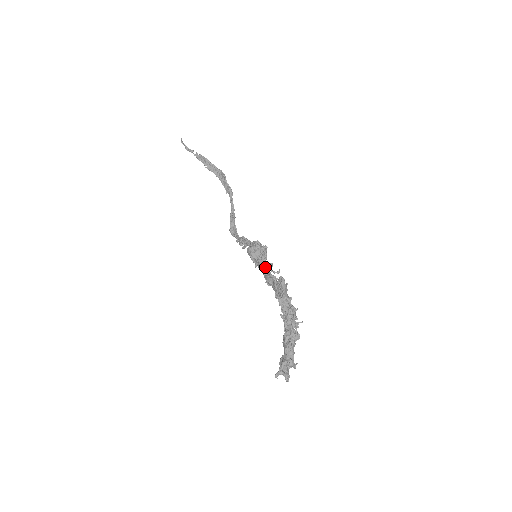
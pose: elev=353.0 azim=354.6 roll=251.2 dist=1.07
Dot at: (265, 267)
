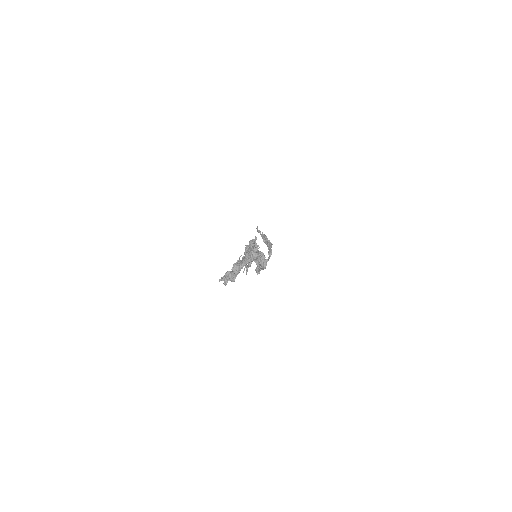
Dot at: occluded
